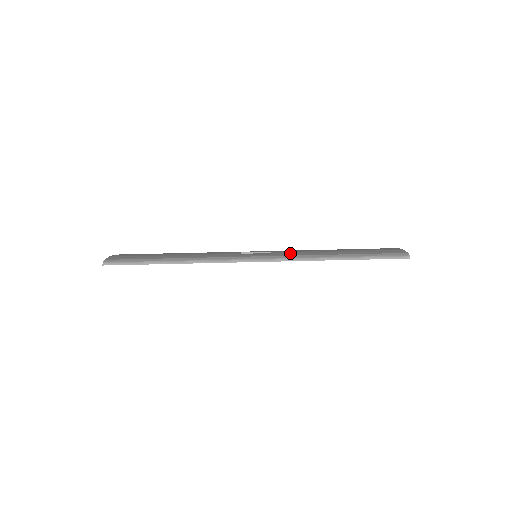
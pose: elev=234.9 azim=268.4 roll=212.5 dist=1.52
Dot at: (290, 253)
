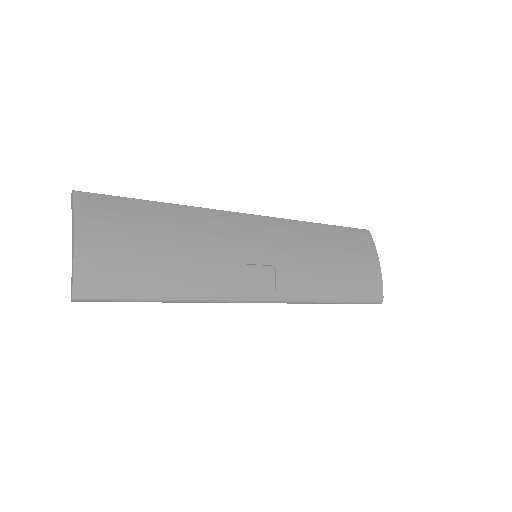
Dot at: (294, 286)
